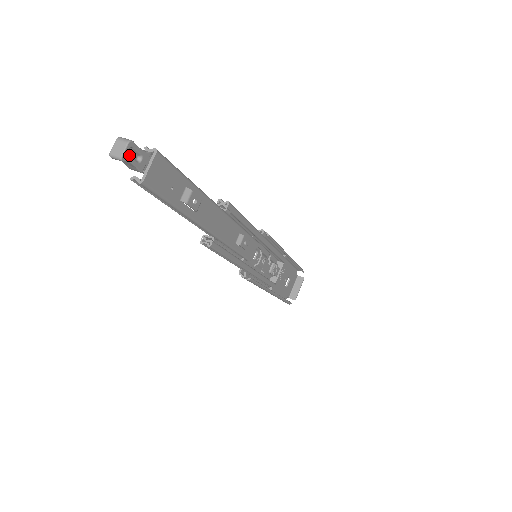
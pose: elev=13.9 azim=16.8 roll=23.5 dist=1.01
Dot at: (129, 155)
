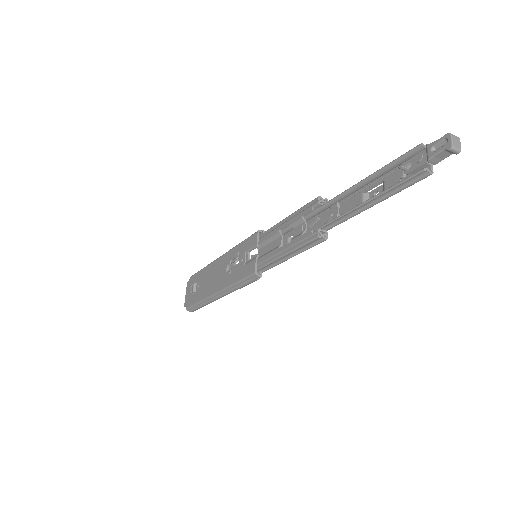
Dot at: (454, 149)
